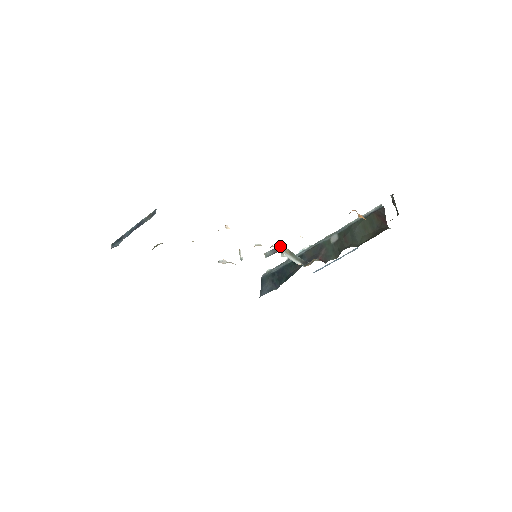
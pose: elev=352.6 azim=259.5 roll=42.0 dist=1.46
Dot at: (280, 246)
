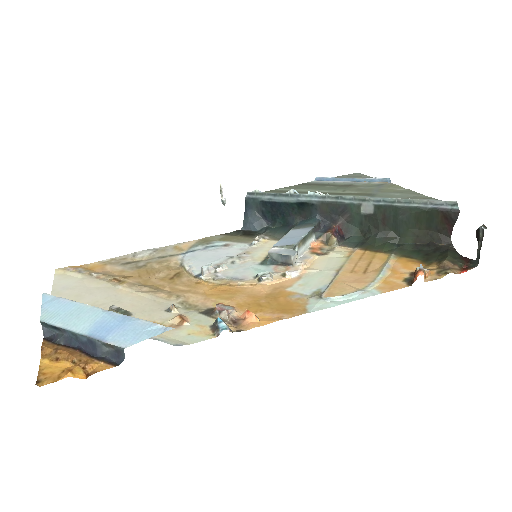
Dot at: (294, 254)
